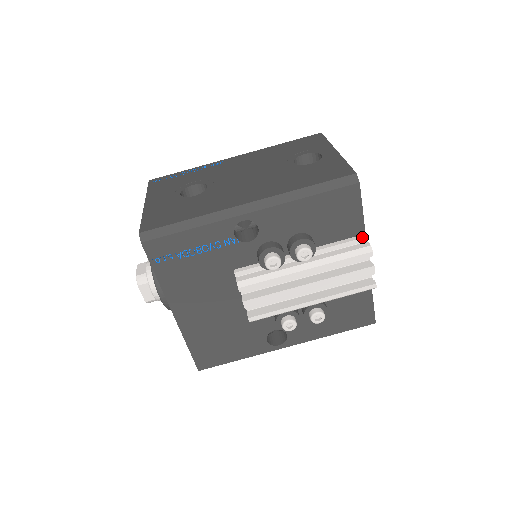
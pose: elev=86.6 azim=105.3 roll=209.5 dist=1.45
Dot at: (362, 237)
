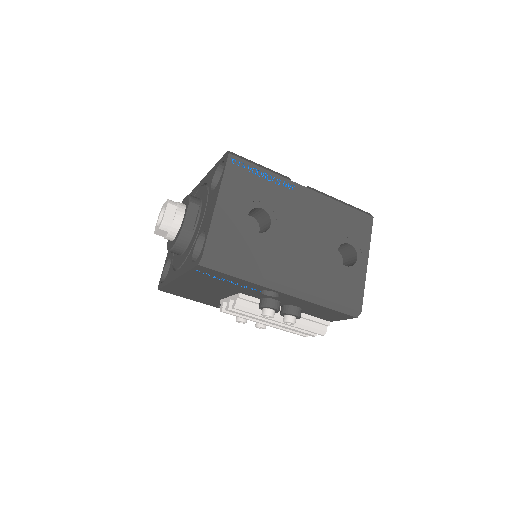
Dot at: (327, 324)
